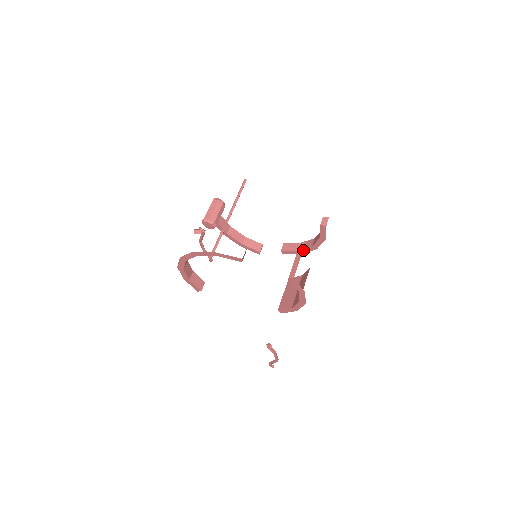
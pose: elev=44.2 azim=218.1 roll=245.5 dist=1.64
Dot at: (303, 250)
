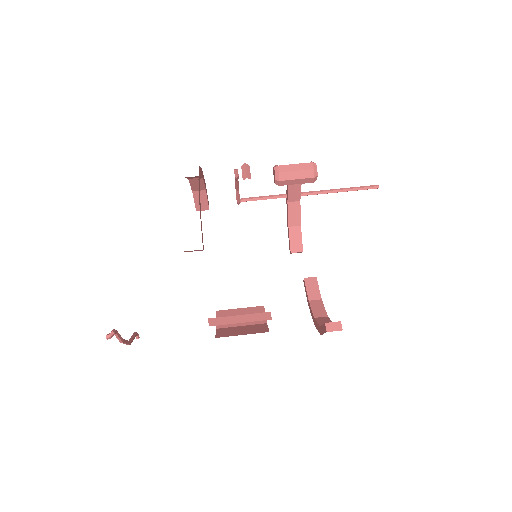
Dot at: (311, 307)
